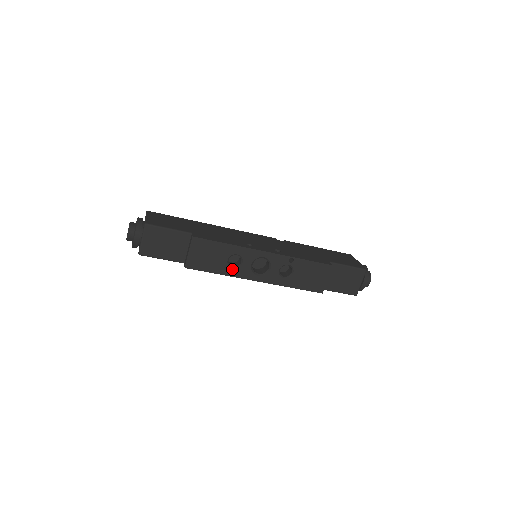
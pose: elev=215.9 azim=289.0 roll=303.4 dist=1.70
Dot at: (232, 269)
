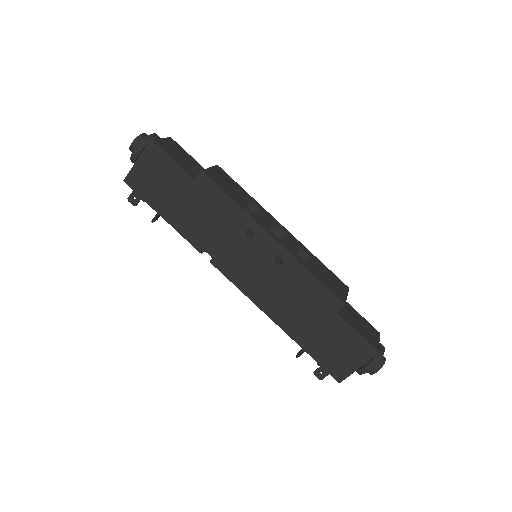
Dot at: (249, 210)
